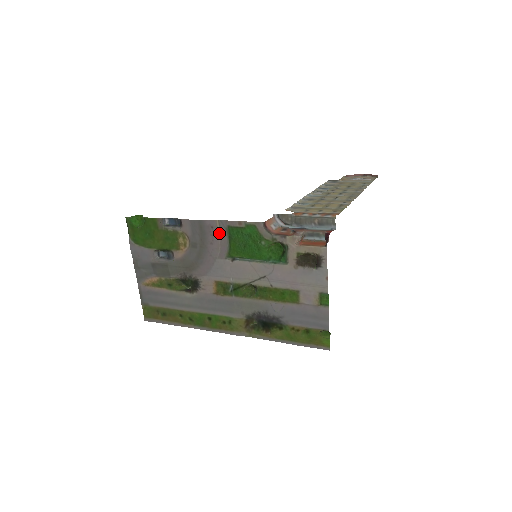
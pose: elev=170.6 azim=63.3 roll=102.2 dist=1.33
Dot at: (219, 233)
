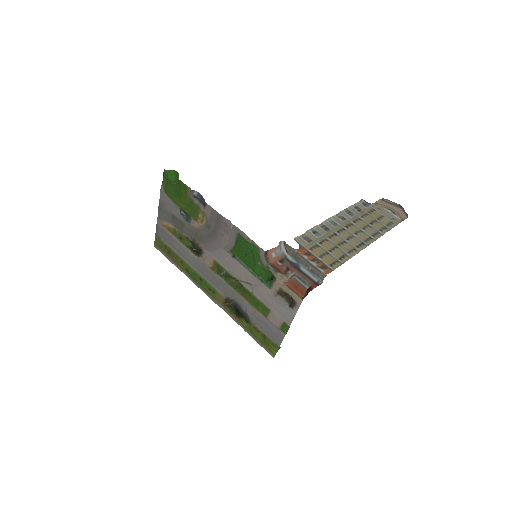
Dot at: (230, 233)
